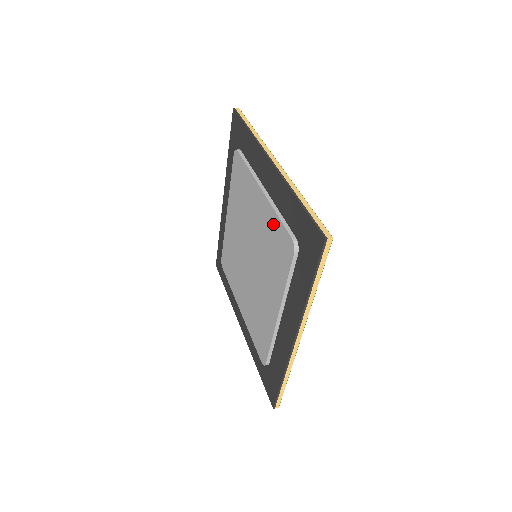
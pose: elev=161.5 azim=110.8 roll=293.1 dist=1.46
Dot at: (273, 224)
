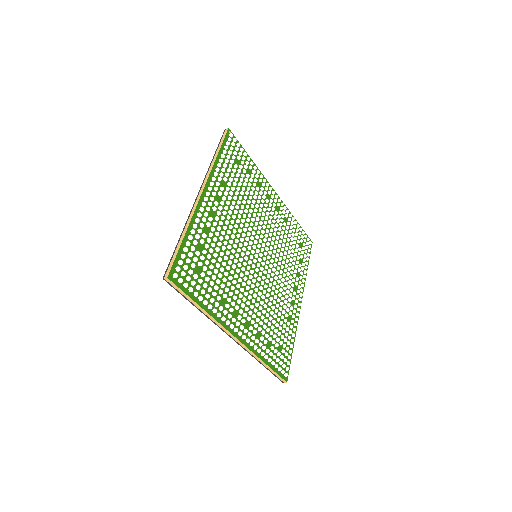
Dot at: occluded
